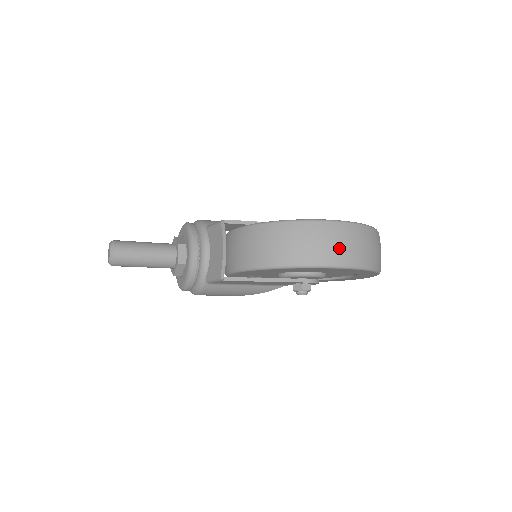
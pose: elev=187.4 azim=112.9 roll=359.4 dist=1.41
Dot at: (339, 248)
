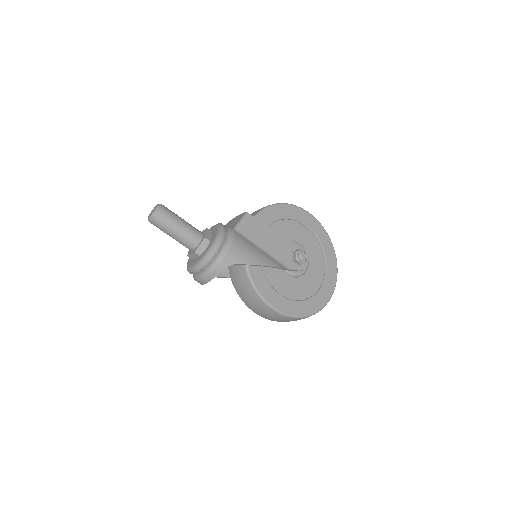
Dot at: occluded
